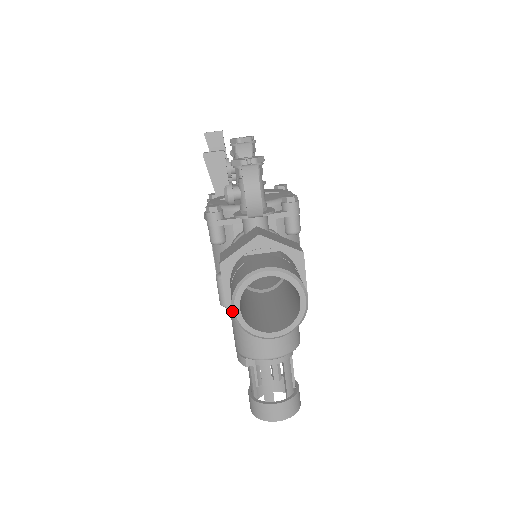
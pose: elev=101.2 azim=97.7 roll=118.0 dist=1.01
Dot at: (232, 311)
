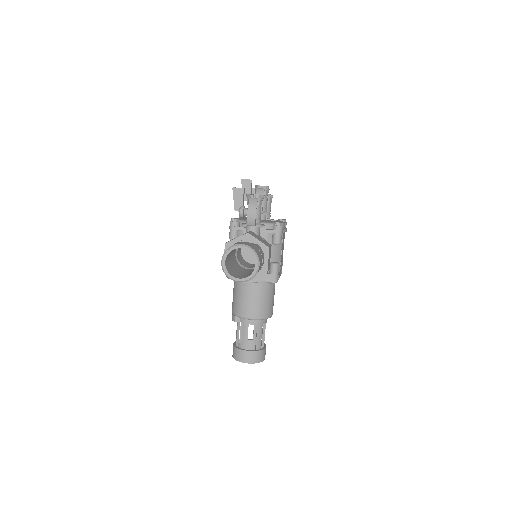
Dot at: (221, 262)
